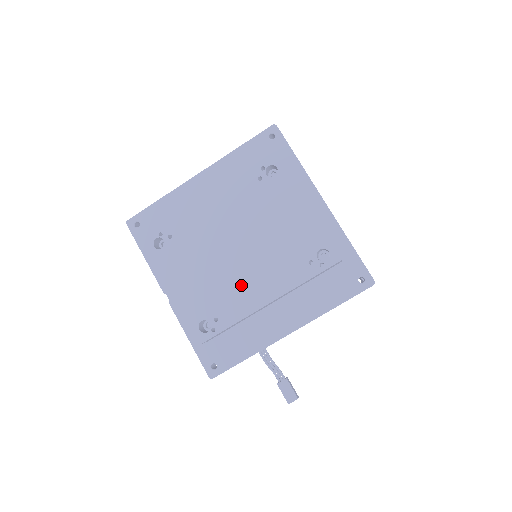
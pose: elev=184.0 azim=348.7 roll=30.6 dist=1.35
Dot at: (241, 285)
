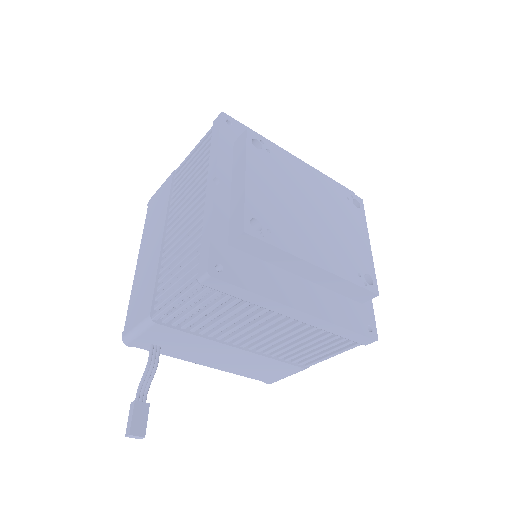
Dot at: (303, 233)
